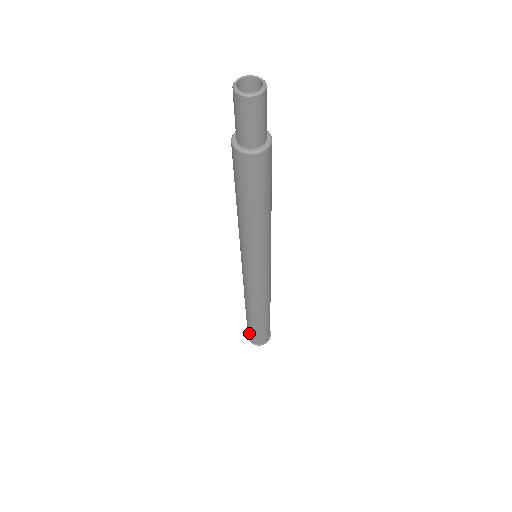
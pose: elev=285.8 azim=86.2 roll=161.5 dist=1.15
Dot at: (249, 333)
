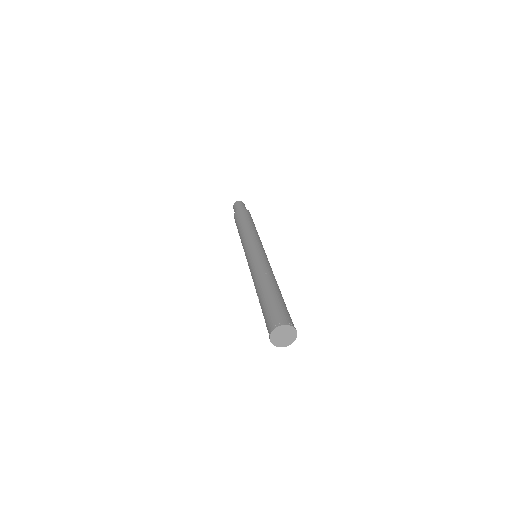
Dot at: (268, 318)
